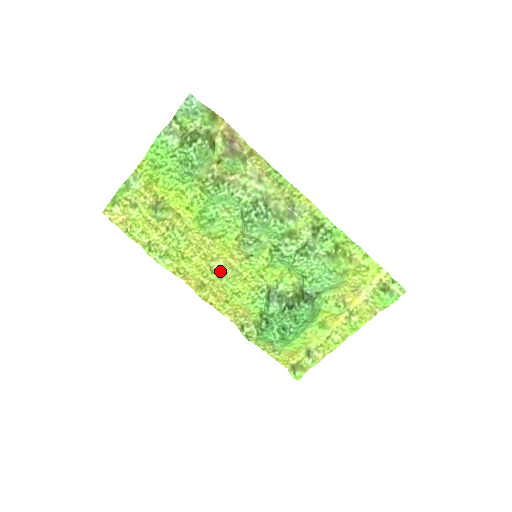
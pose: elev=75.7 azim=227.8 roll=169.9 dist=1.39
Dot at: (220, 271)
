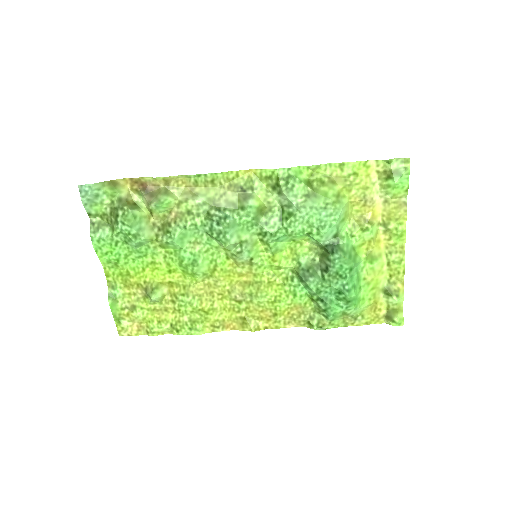
Dot at: (244, 295)
